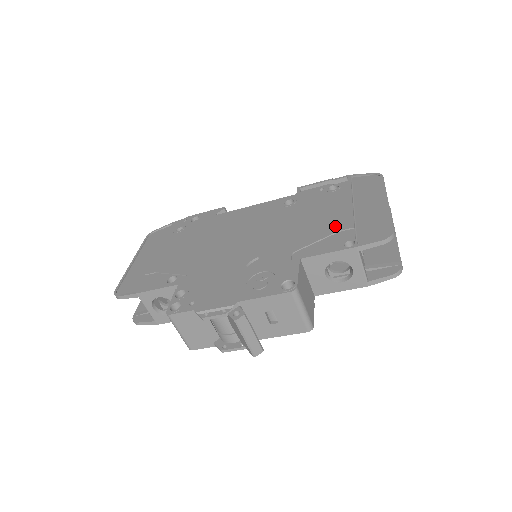
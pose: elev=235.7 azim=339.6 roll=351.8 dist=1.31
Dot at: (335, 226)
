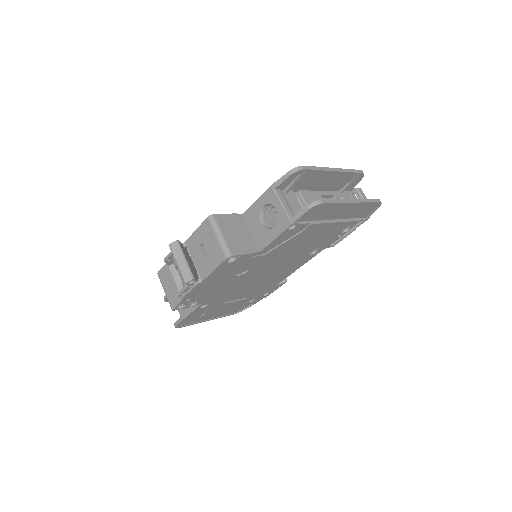
Dot at: occluded
